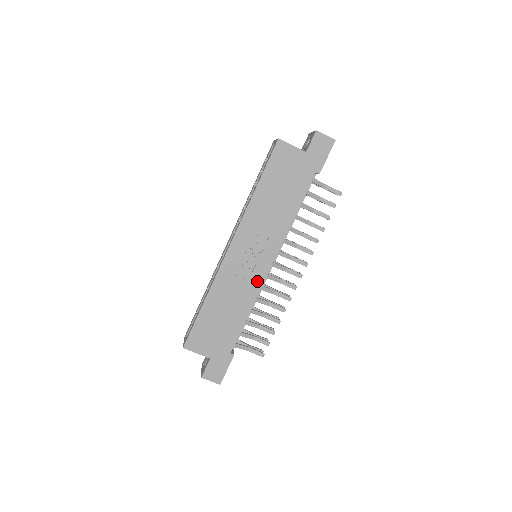
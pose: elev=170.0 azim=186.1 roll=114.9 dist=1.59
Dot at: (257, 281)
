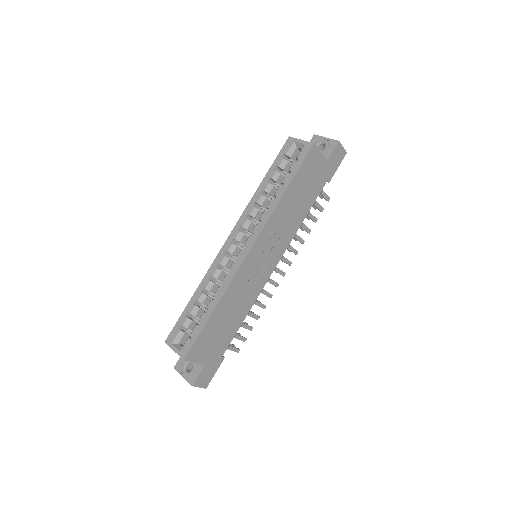
Dot at: (261, 284)
